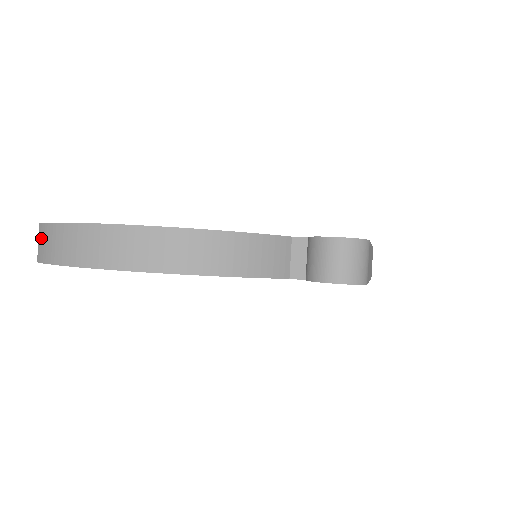
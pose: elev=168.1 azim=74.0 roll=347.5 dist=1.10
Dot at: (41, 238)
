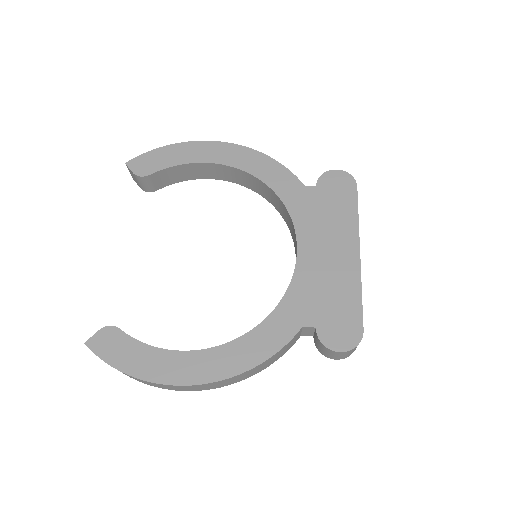
Dot at: occluded
